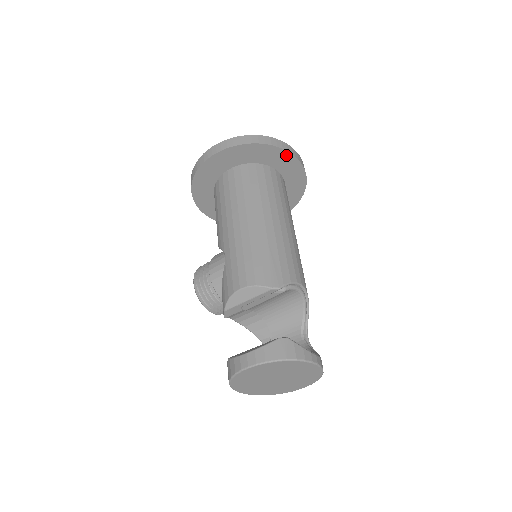
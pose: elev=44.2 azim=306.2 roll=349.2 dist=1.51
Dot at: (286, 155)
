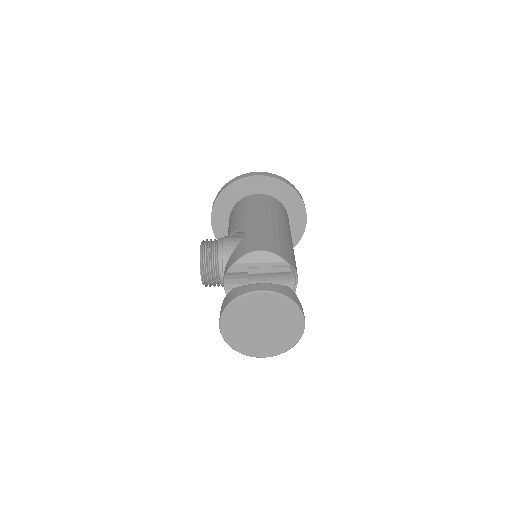
Dot at: (302, 210)
